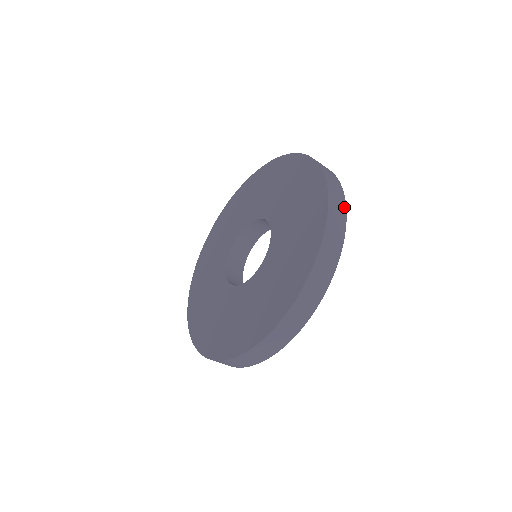
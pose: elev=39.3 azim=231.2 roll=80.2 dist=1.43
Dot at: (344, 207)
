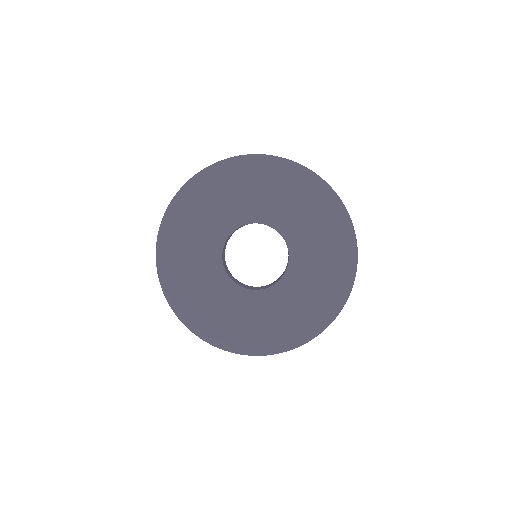
Dot at: occluded
